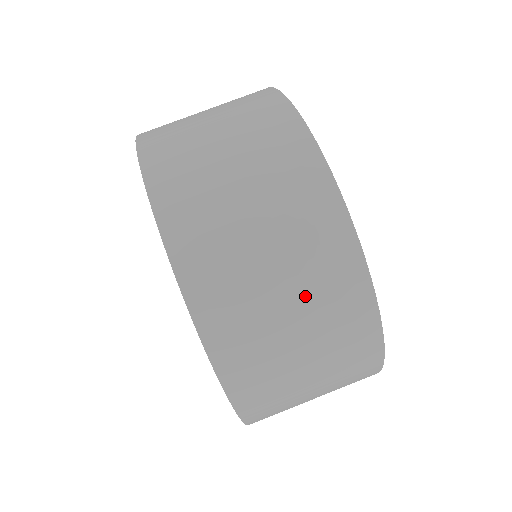
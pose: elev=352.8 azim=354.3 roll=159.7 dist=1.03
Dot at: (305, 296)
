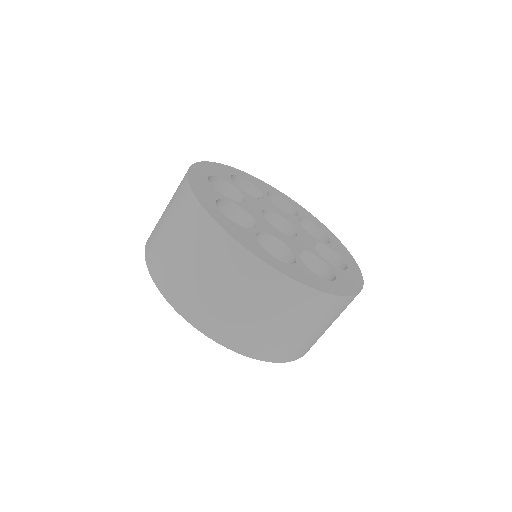
Dot at: (328, 322)
